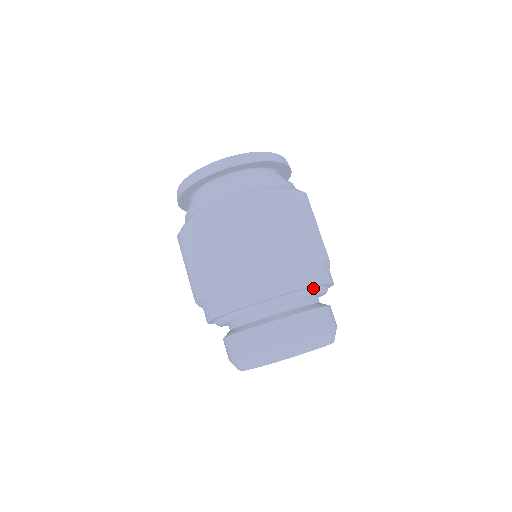
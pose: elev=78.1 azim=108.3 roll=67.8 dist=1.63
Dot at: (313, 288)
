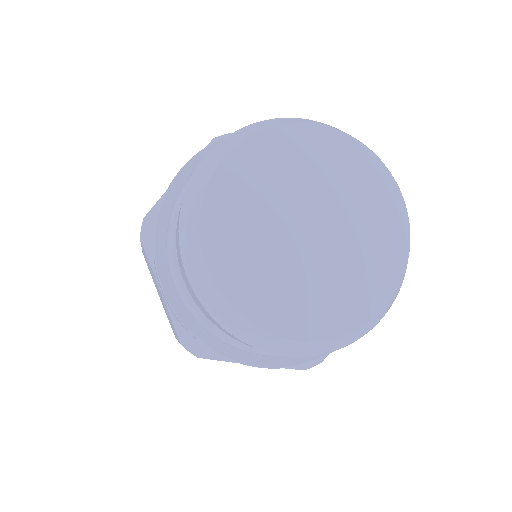
Dot at: occluded
